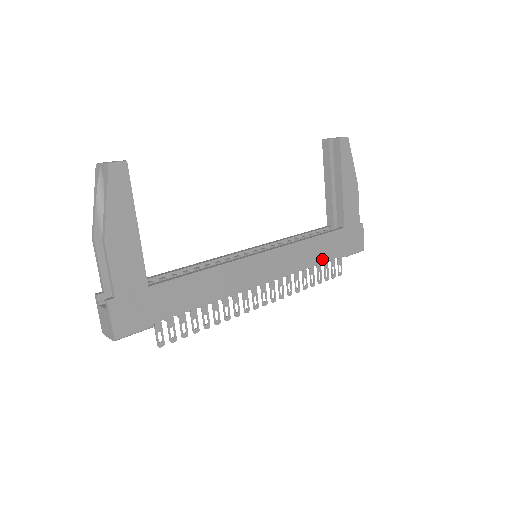
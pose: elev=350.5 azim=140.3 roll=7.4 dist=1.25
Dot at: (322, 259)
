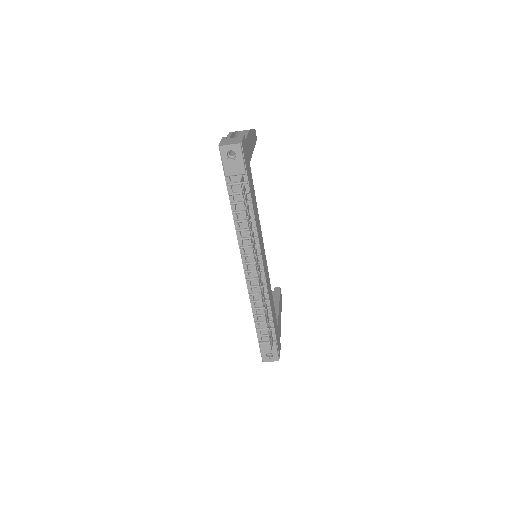
Dot at: (273, 316)
